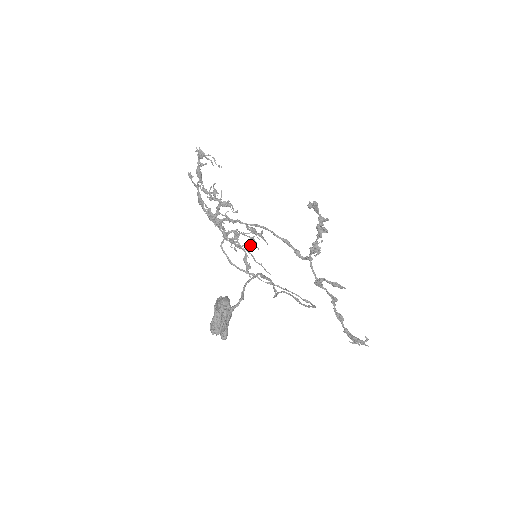
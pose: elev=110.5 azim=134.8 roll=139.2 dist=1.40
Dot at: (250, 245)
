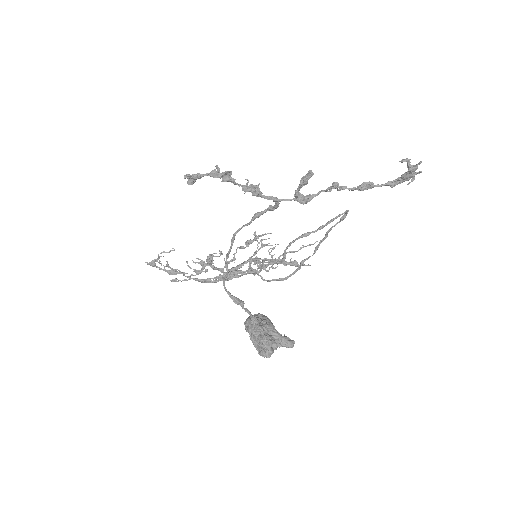
Dot at: (271, 251)
